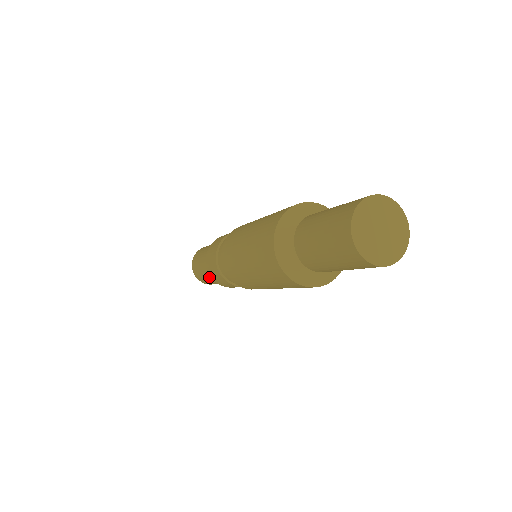
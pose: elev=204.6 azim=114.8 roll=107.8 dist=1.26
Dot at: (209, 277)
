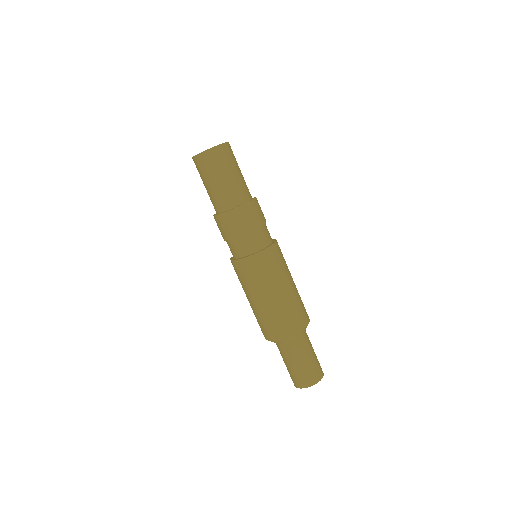
Dot at: occluded
